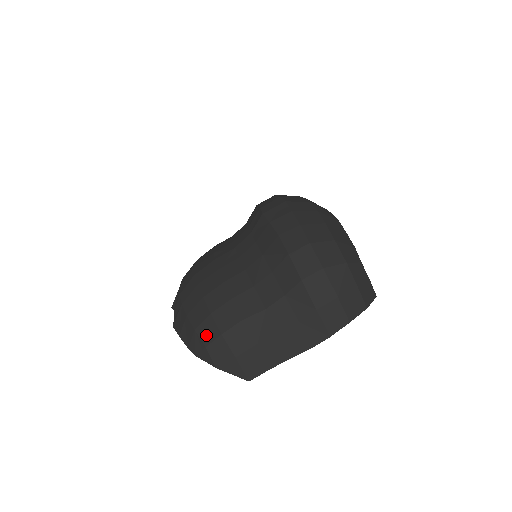
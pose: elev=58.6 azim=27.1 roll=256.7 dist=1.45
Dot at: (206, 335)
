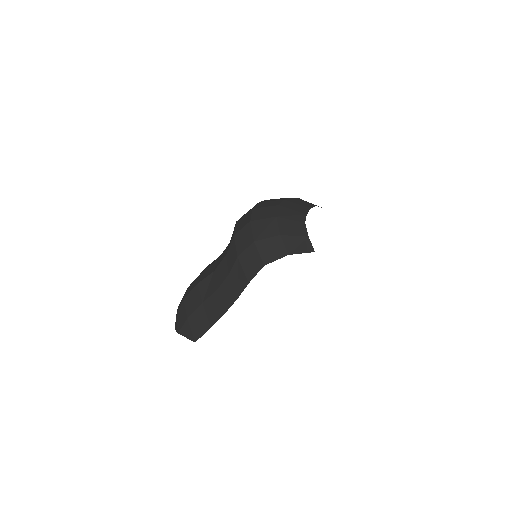
Dot at: (179, 306)
